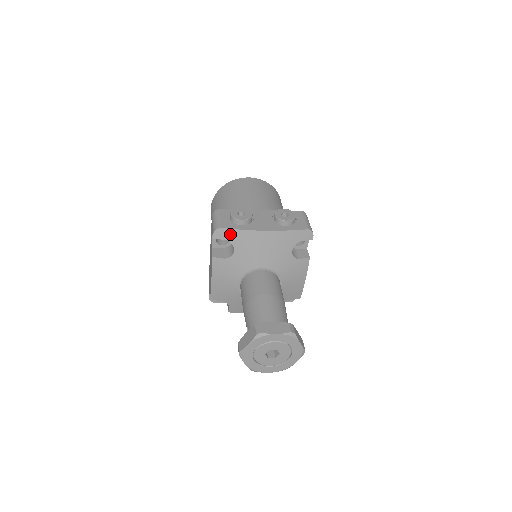
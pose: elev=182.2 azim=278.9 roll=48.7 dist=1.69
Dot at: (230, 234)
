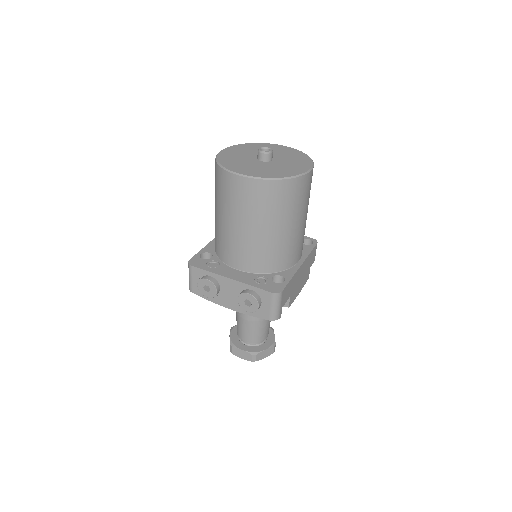
Dot at: occluded
